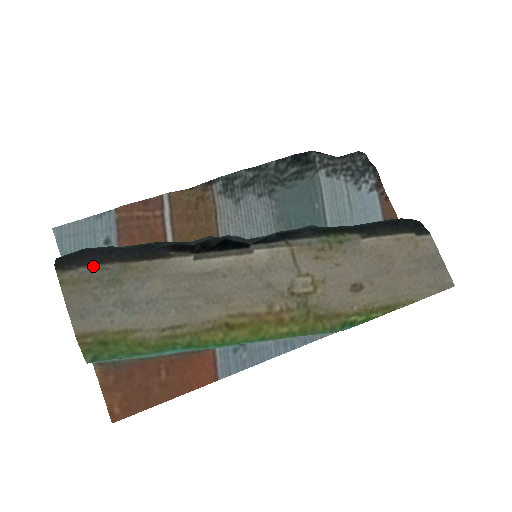
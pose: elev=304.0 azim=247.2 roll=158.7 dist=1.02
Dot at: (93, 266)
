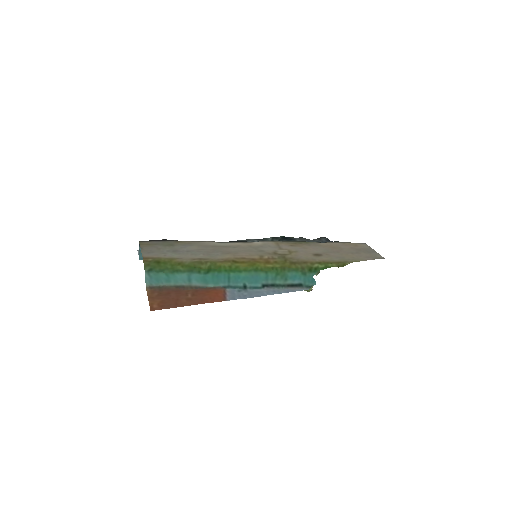
Dot at: (160, 241)
